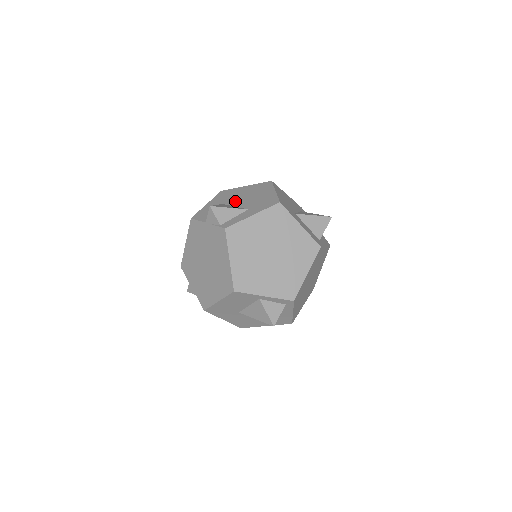
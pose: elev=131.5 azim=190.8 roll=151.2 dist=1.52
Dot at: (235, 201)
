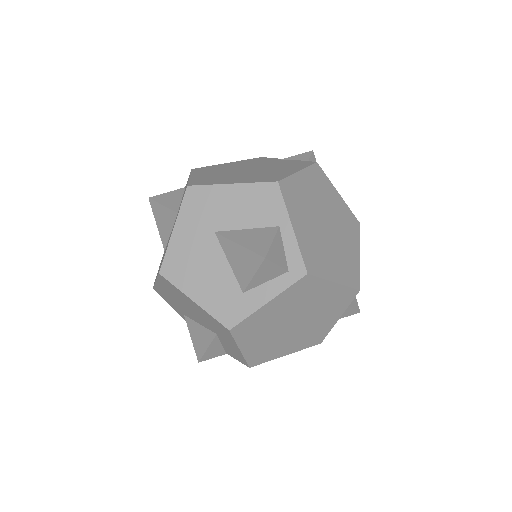
Dot at: occluded
